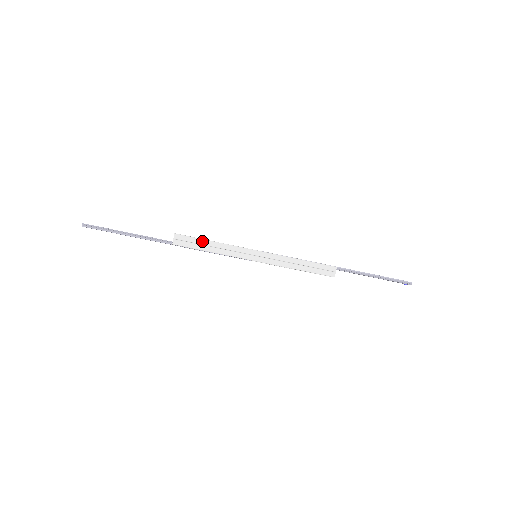
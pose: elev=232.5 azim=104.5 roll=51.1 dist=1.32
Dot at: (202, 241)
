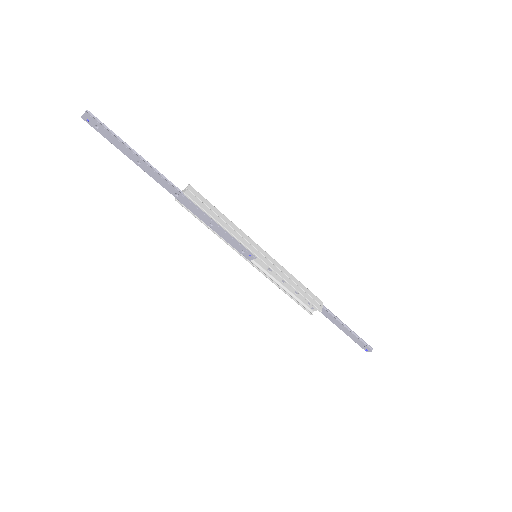
Dot at: (214, 208)
